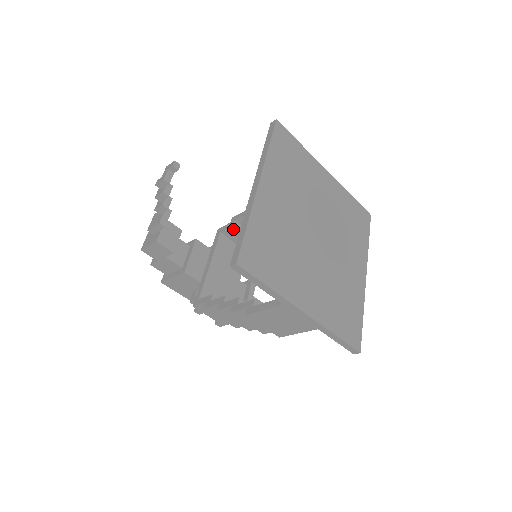
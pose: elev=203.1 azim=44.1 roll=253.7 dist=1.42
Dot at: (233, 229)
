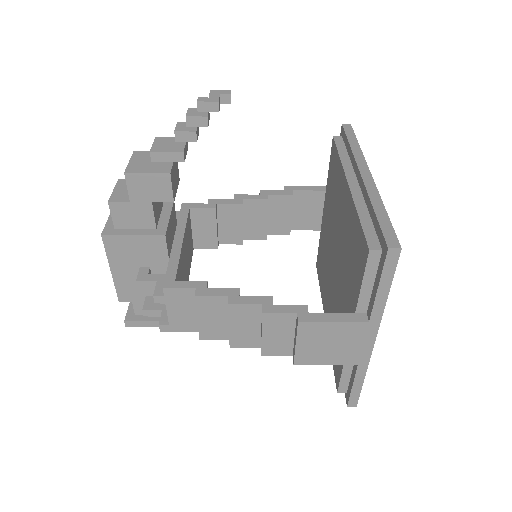
Dot at: (210, 213)
